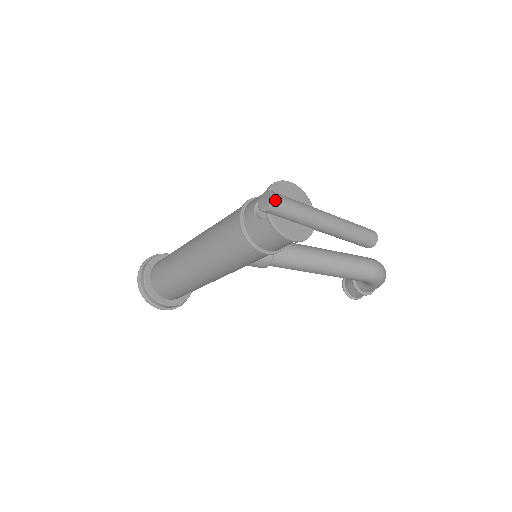
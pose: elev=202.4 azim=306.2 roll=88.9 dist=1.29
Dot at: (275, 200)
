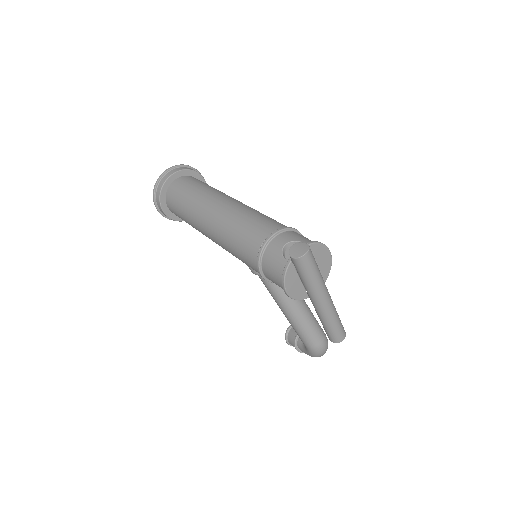
Dot at: (305, 258)
